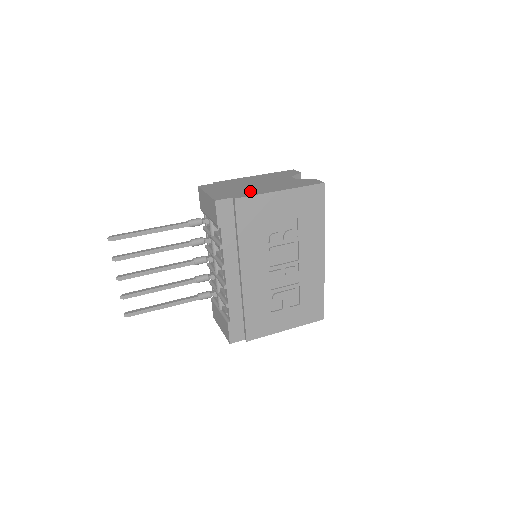
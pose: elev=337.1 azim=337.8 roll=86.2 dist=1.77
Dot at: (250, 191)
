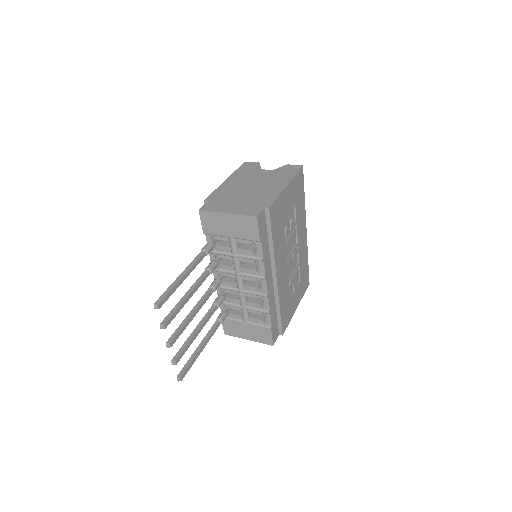
Dot at: (264, 196)
